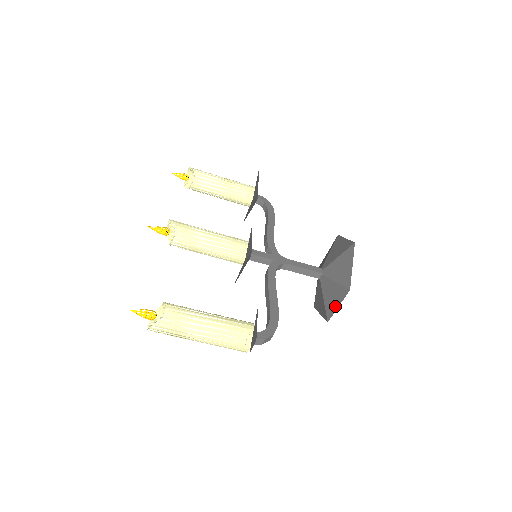
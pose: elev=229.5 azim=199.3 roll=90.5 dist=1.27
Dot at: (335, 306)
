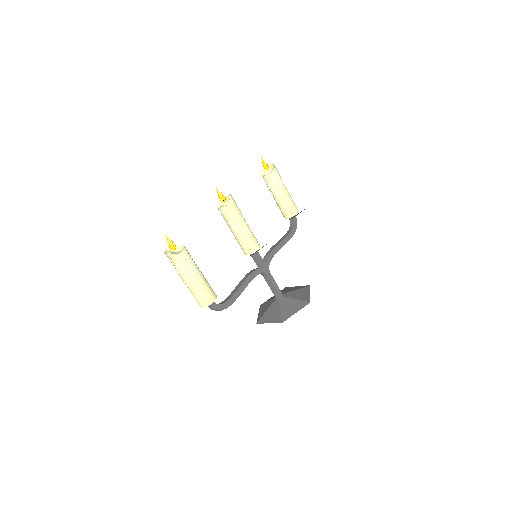
Dot at: (268, 321)
